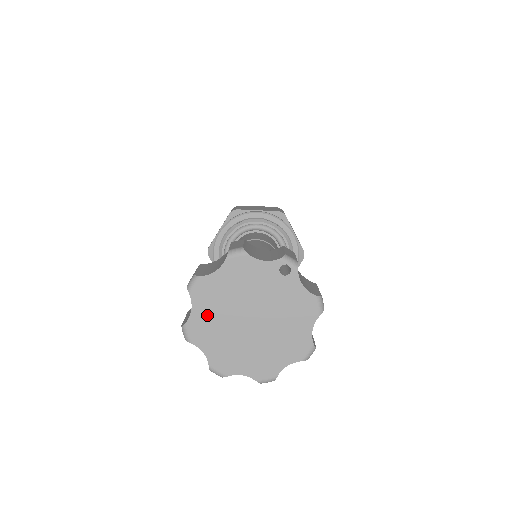
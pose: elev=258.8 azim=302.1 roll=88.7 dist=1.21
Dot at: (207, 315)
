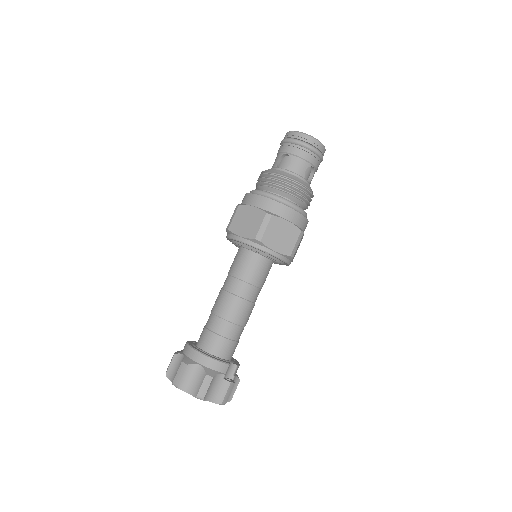
Dot at: occluded
